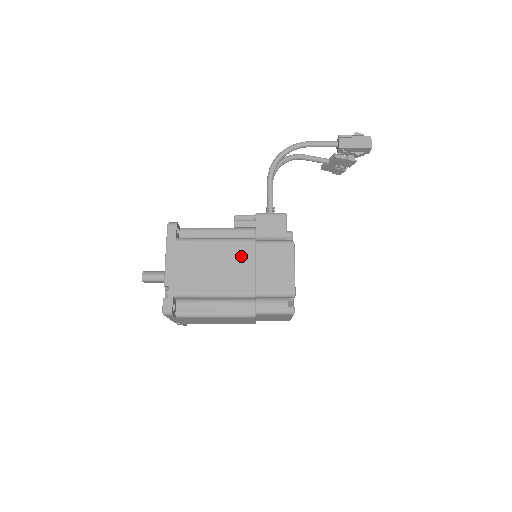
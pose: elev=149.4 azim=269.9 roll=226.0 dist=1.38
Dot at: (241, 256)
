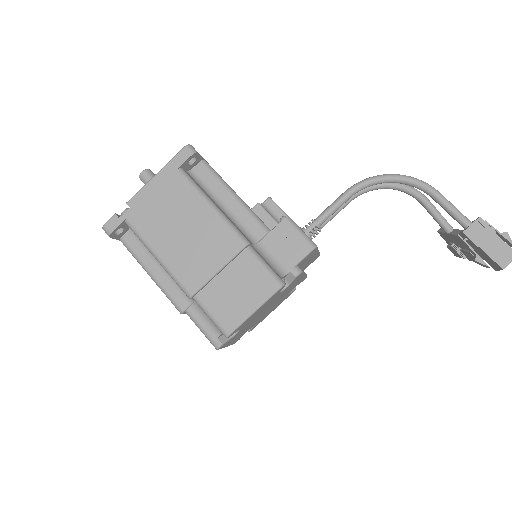
Dot at: (217, 246)
